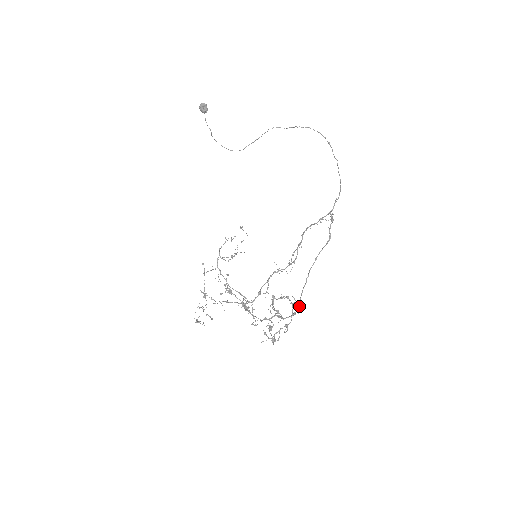
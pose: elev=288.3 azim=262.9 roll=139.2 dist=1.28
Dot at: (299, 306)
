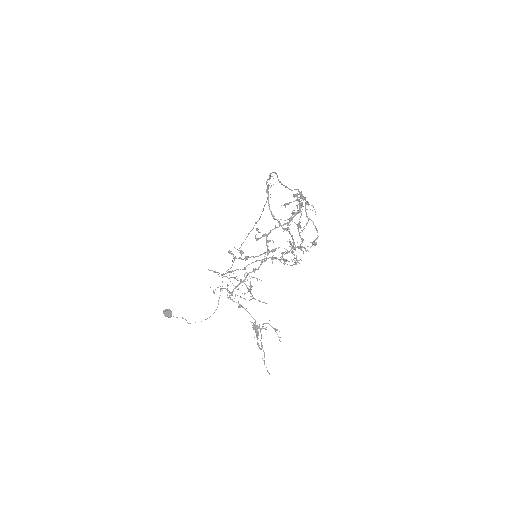
Dot at: occluded
